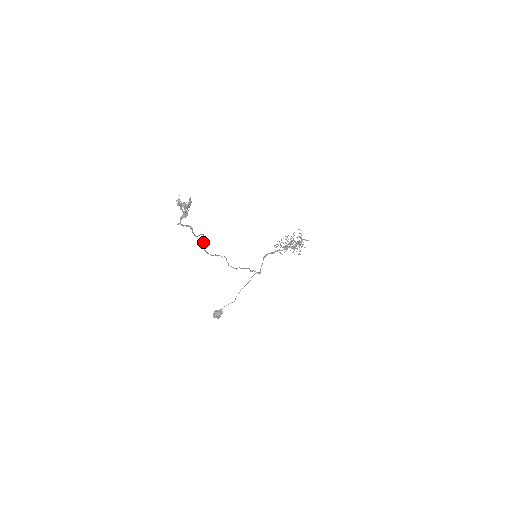
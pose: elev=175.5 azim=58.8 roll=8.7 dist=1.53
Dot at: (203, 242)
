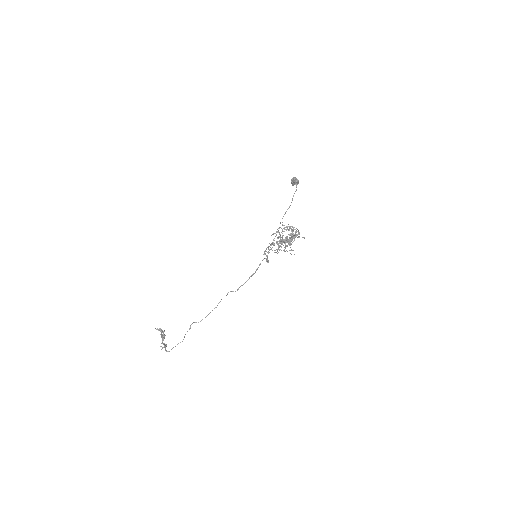
Dot at: occluded
